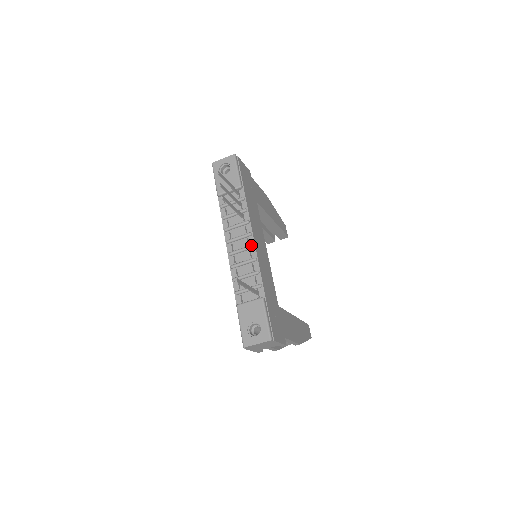
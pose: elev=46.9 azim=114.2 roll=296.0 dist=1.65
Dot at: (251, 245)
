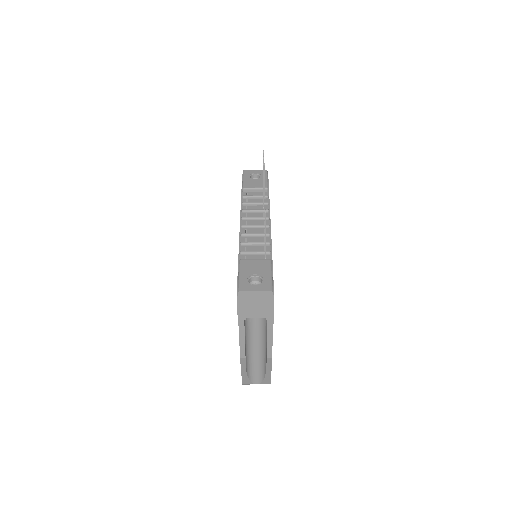
Dot at: (268, 224)
